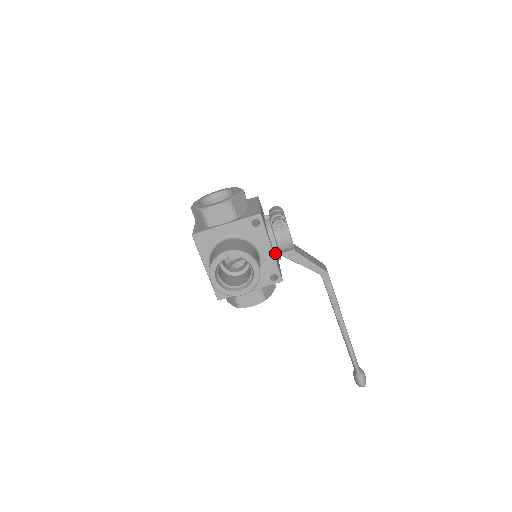
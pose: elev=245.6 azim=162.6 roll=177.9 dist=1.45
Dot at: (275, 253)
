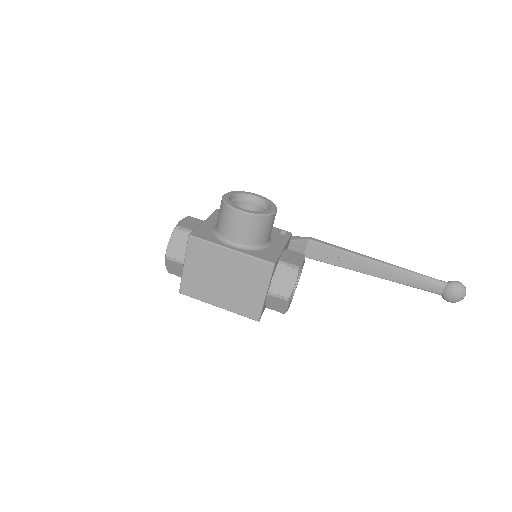
Dot at: occluded
